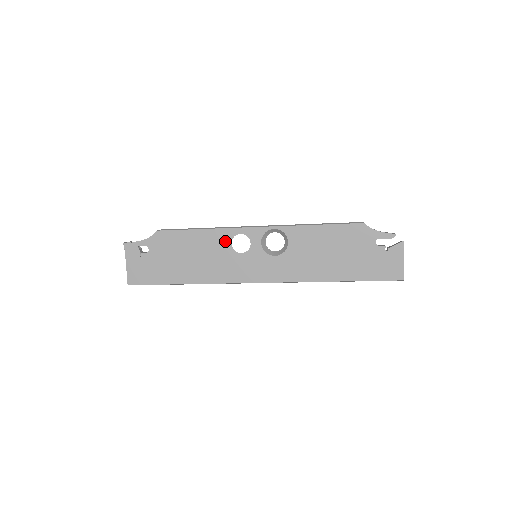
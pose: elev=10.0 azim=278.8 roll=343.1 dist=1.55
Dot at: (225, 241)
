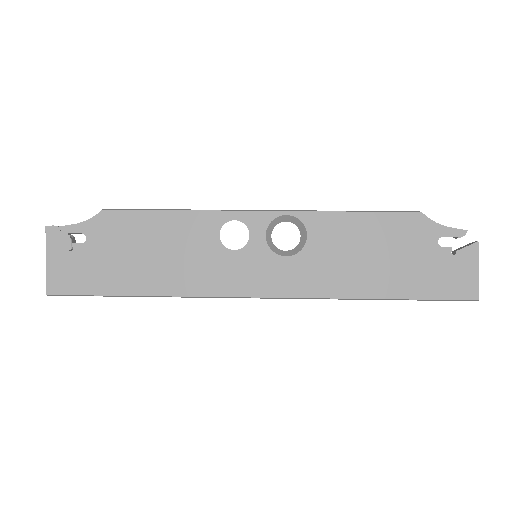
Dot at: (210, 230)
